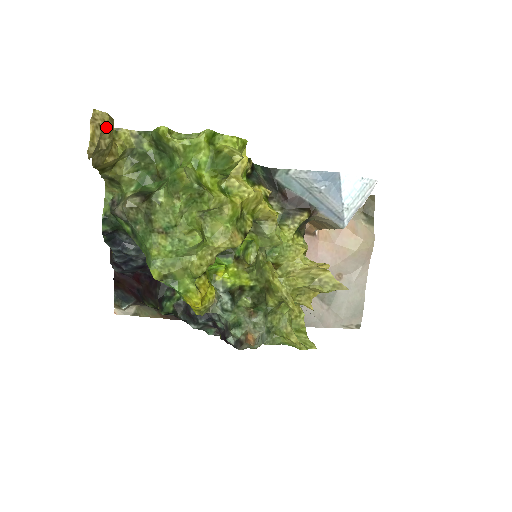
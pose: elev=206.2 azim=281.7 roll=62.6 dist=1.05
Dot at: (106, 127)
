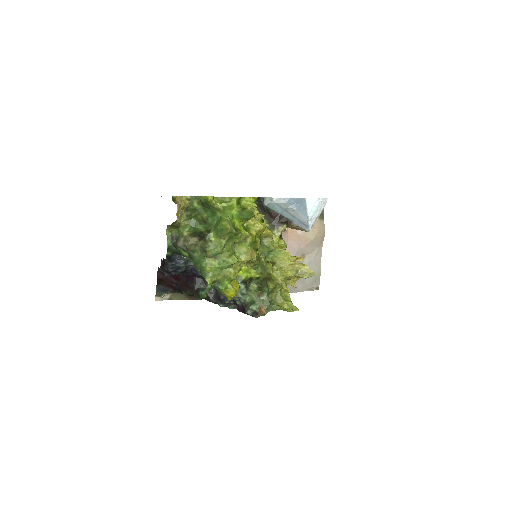
Dot at: (183, 205)
